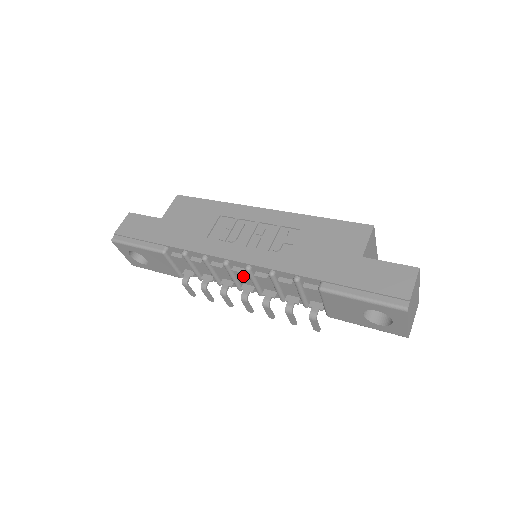
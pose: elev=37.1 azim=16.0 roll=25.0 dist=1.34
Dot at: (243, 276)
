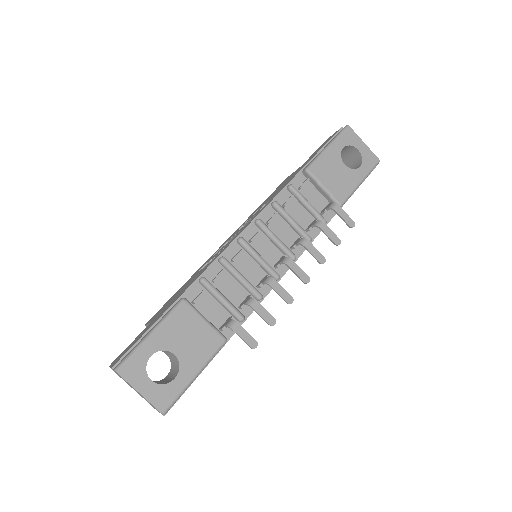
Dot at: (264, 250)
